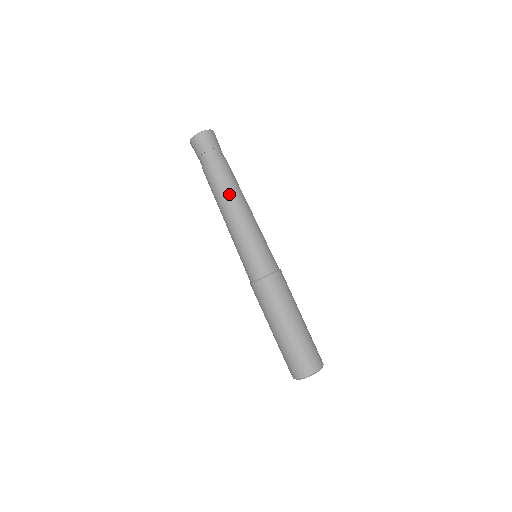
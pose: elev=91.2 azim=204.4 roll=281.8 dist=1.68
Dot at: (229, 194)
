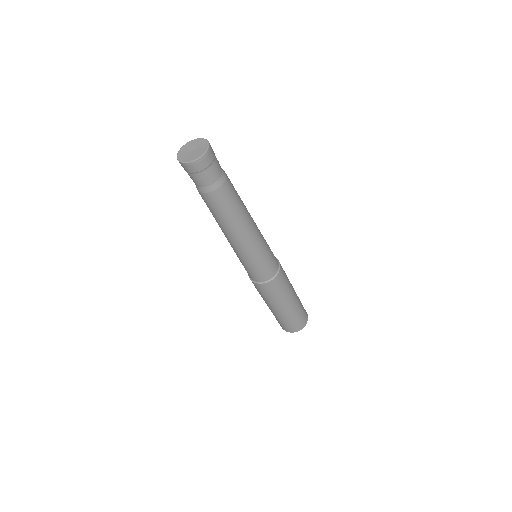
Dot at: (220, 223)
